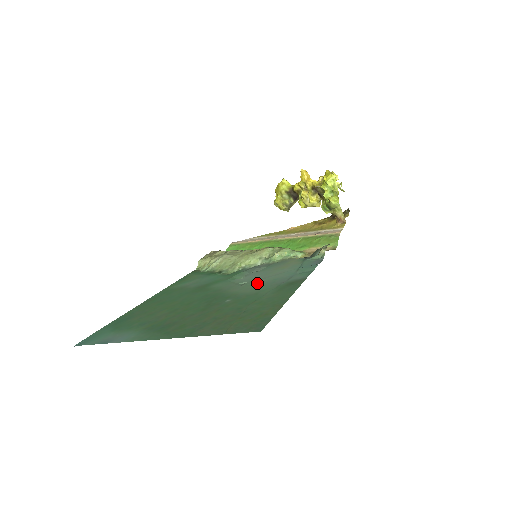
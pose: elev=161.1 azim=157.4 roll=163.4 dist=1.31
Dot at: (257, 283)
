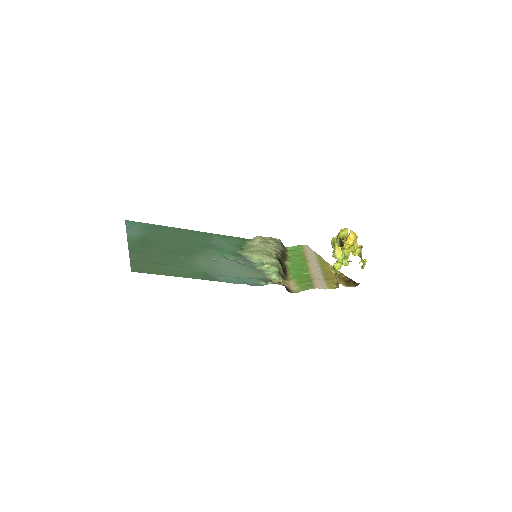
Dot at: (212, 264)
